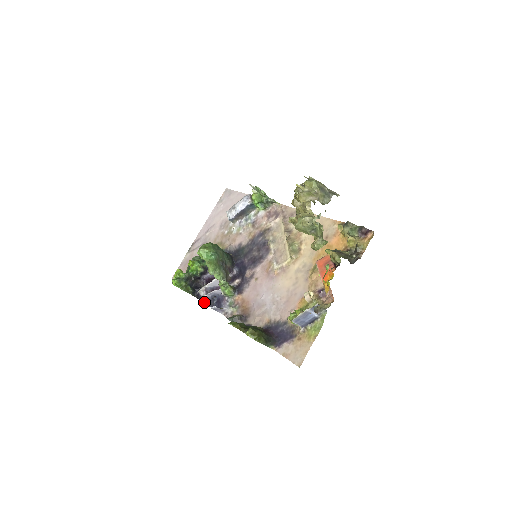
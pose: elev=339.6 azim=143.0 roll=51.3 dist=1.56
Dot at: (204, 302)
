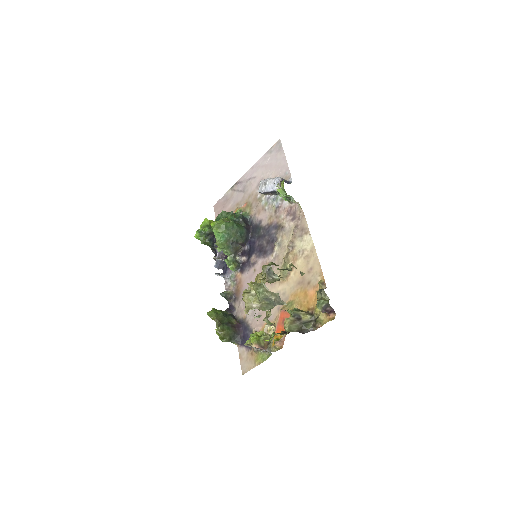
Dot at: occluded
